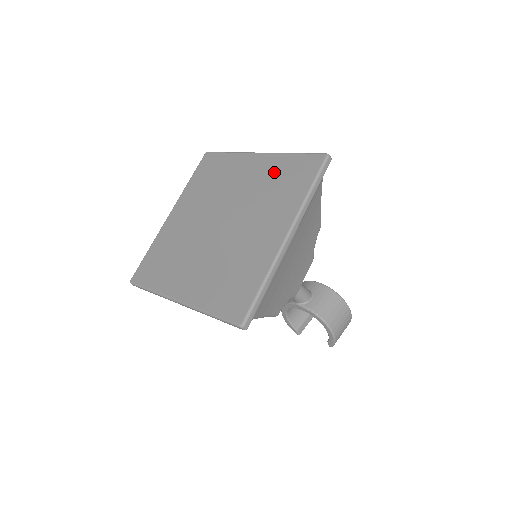
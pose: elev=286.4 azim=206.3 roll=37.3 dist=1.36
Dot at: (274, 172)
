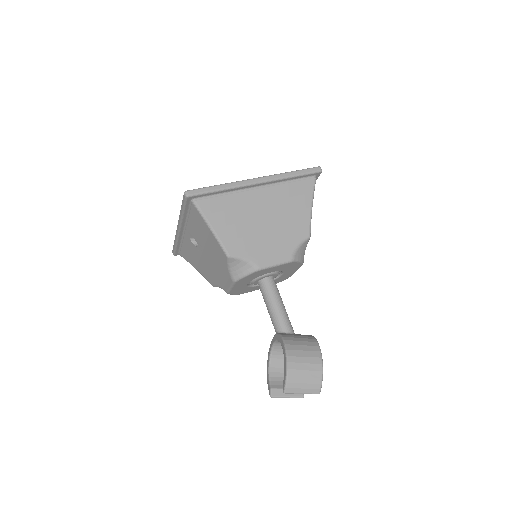
Dot at: occluded
